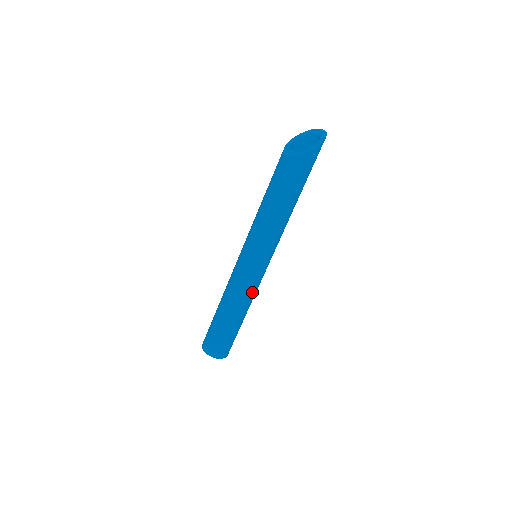
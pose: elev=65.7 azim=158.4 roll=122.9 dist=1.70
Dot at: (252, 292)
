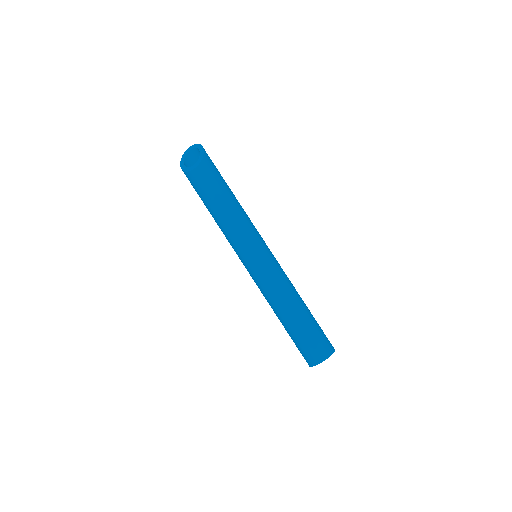
Dot at: (286, 276)
